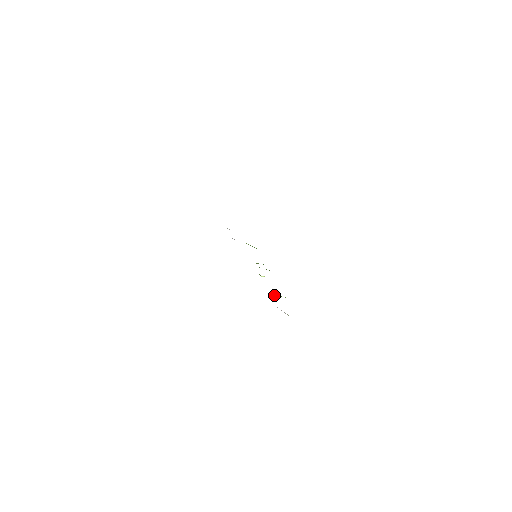
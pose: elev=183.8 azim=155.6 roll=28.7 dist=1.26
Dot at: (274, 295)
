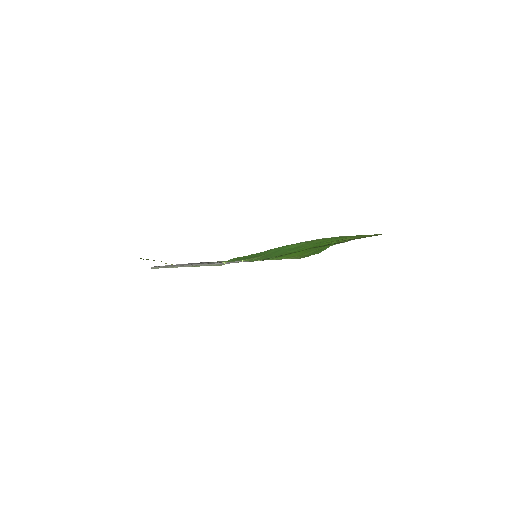
Dot at: occluded
